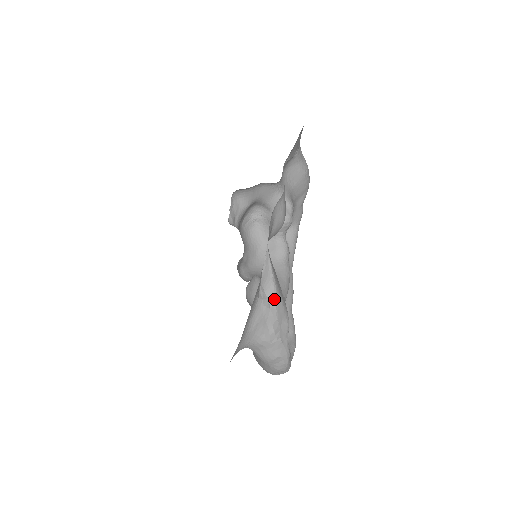
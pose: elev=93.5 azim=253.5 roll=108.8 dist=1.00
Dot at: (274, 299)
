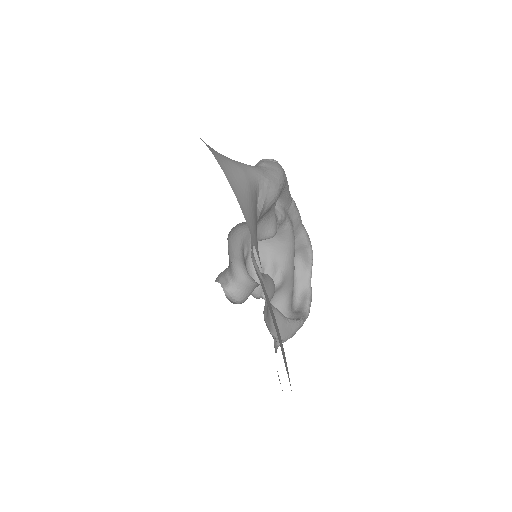
Dot at: occluded
